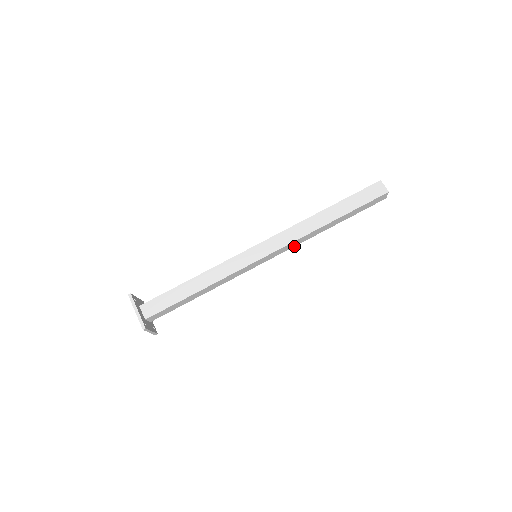
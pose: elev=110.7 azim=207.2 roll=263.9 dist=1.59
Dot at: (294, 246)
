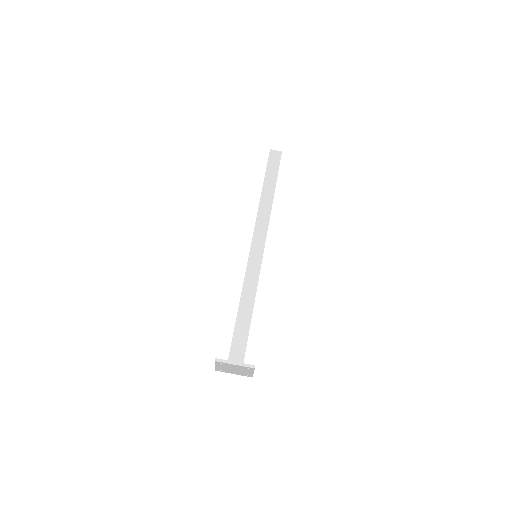
Dot at: occluded
